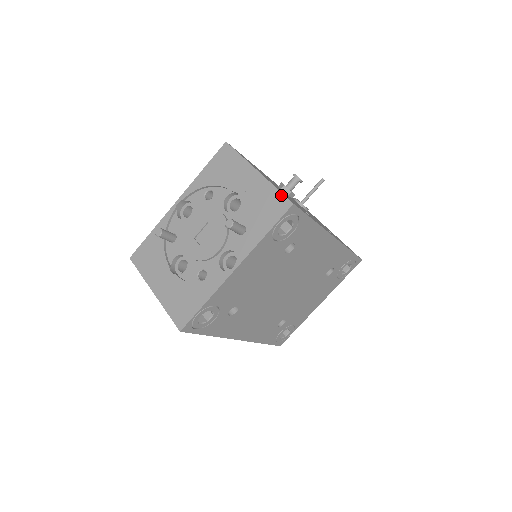
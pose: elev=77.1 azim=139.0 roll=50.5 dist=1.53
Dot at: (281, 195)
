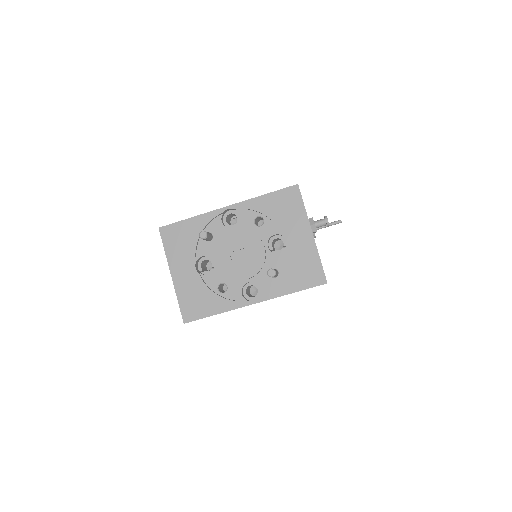
Dot at: (321, 269)
